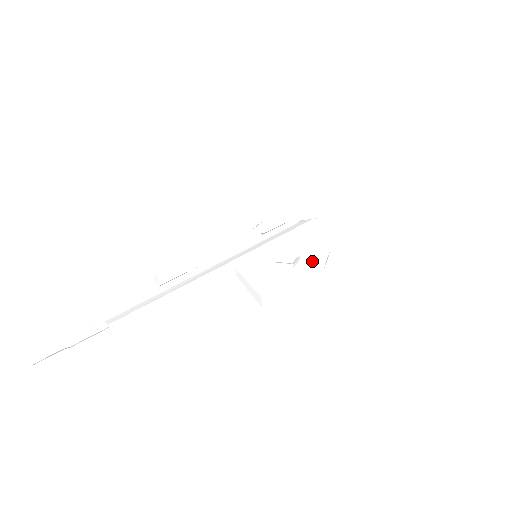
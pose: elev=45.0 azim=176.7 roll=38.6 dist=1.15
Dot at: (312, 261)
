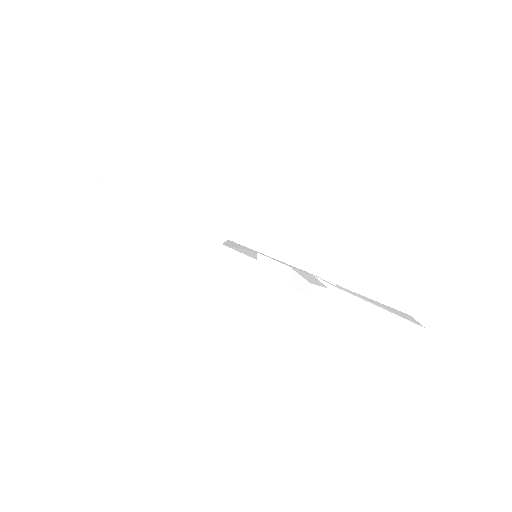
Dot at: (301, 281)
